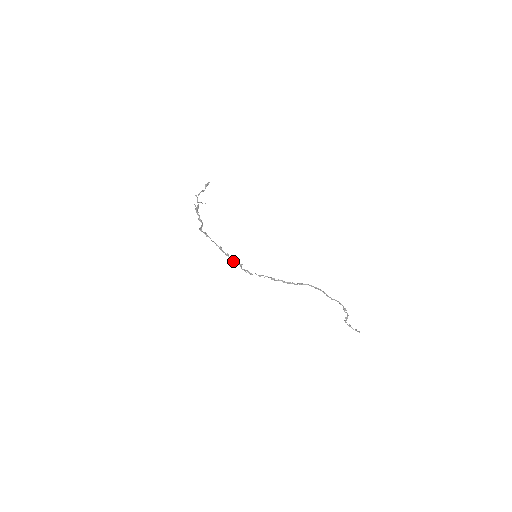
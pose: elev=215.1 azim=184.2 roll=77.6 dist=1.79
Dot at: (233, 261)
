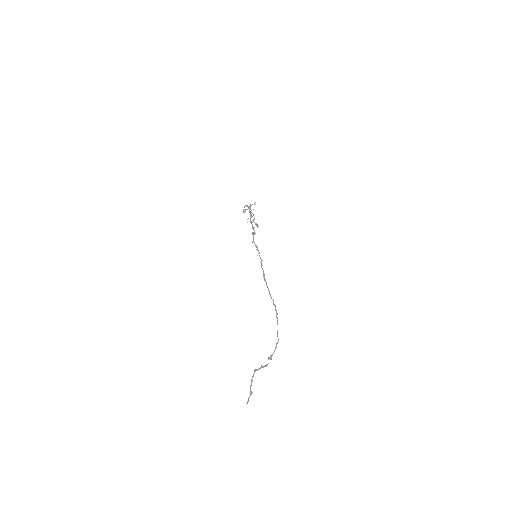
Dot at: (252, 226)
